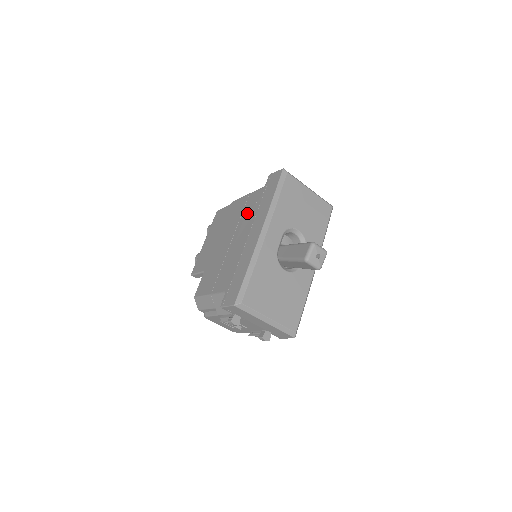
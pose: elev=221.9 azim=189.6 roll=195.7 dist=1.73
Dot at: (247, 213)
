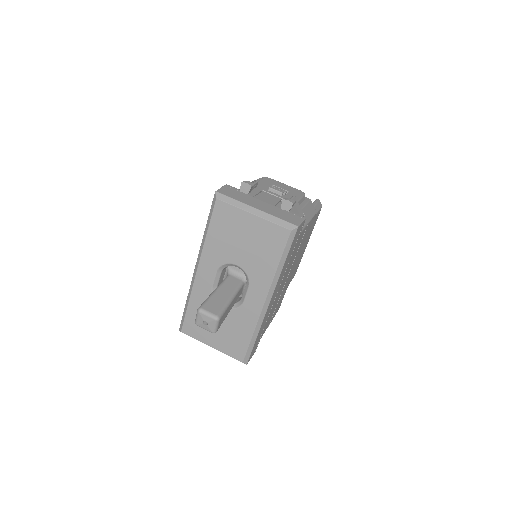
Dot at: occluded
